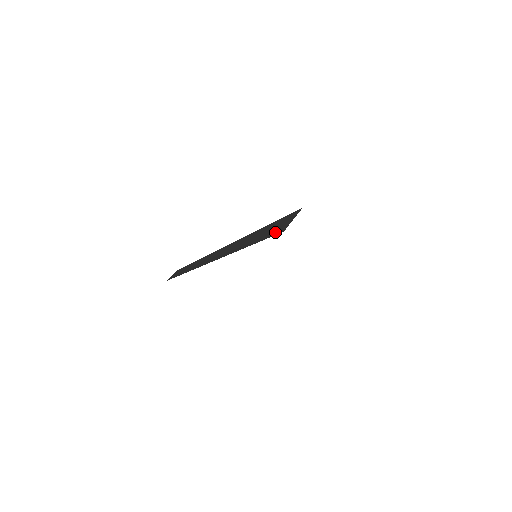
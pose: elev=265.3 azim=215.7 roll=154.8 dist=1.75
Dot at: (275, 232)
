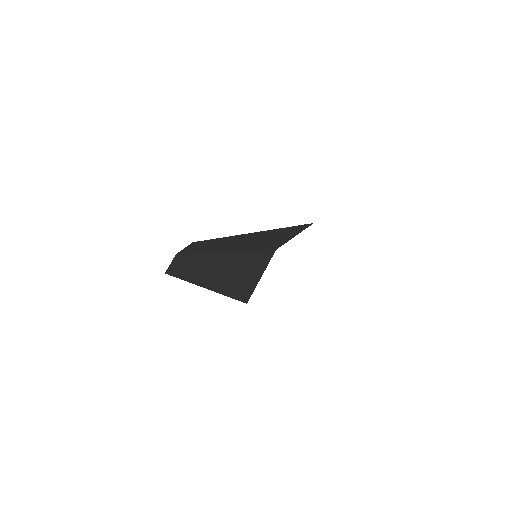
Dot at: (240, 290)
